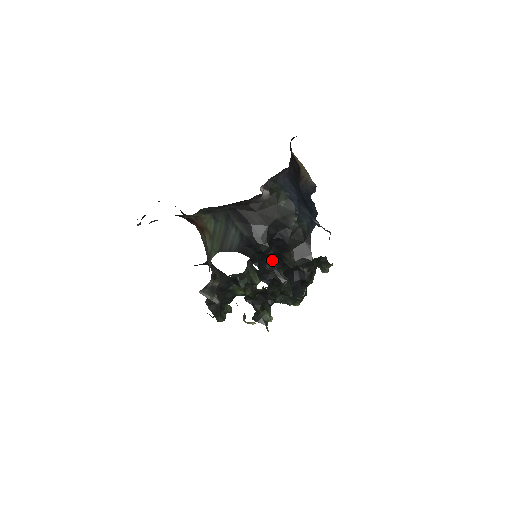
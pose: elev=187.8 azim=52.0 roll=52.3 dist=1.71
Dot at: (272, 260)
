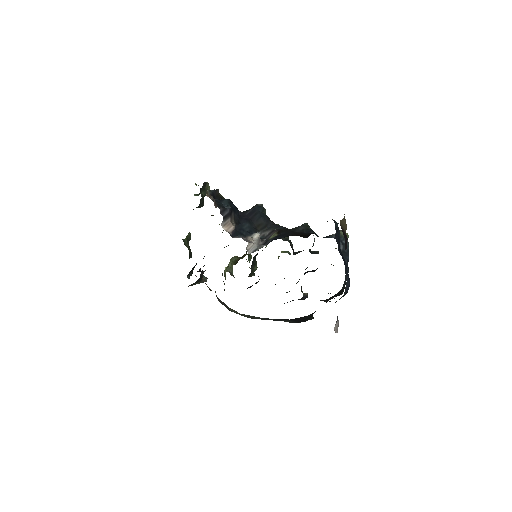
Dot at: occluded
